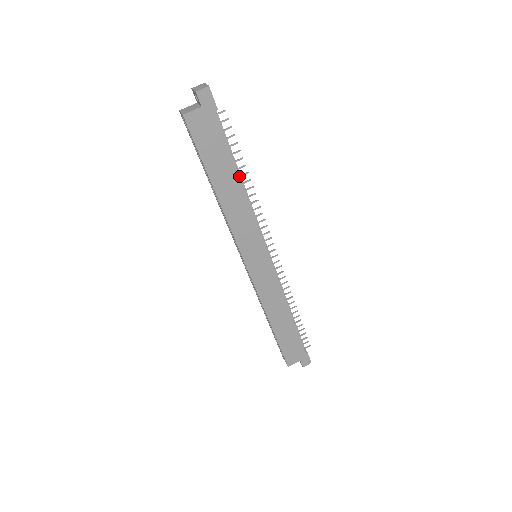
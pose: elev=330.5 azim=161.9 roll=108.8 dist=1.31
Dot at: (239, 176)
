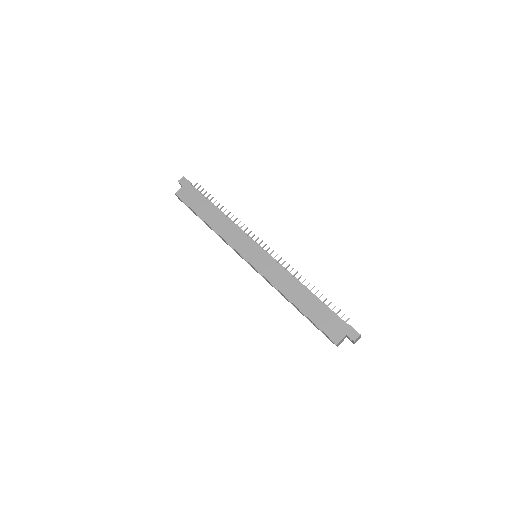
Dot at: (217, 209)
